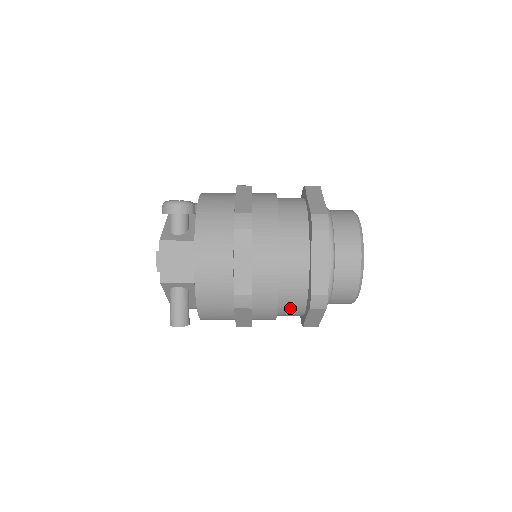
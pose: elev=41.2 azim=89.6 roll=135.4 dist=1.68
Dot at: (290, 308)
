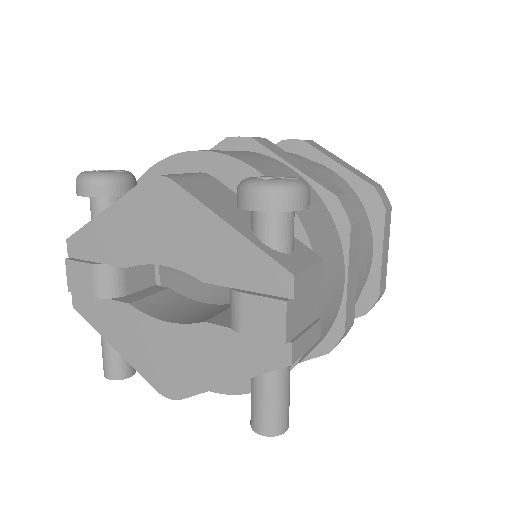
Dot at: occluded
